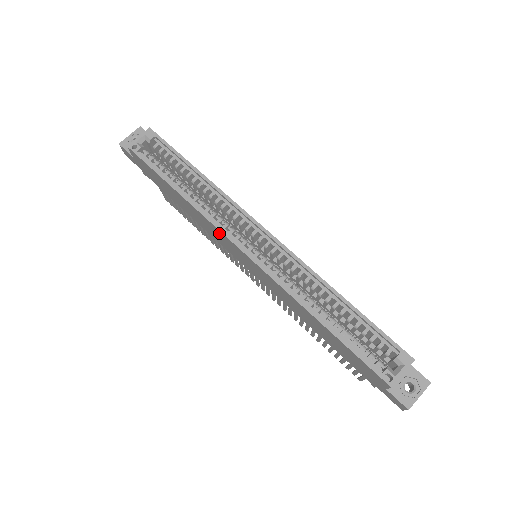
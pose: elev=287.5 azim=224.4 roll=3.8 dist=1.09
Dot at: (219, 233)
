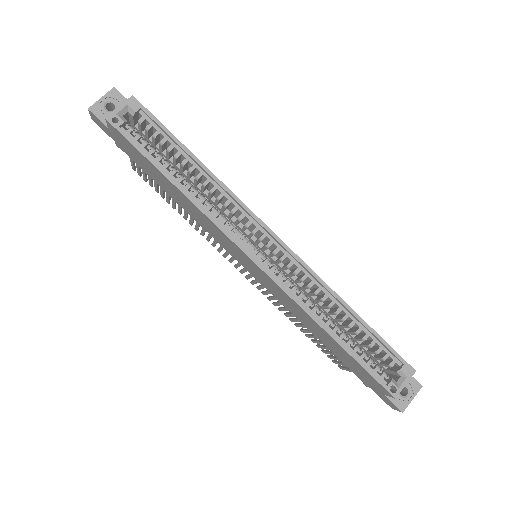
Dot at: (222, 235)
